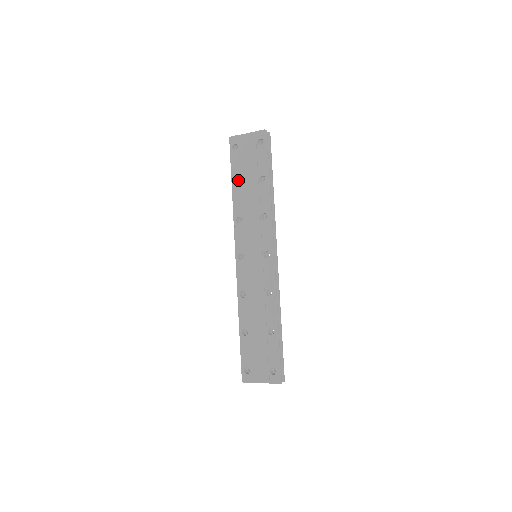
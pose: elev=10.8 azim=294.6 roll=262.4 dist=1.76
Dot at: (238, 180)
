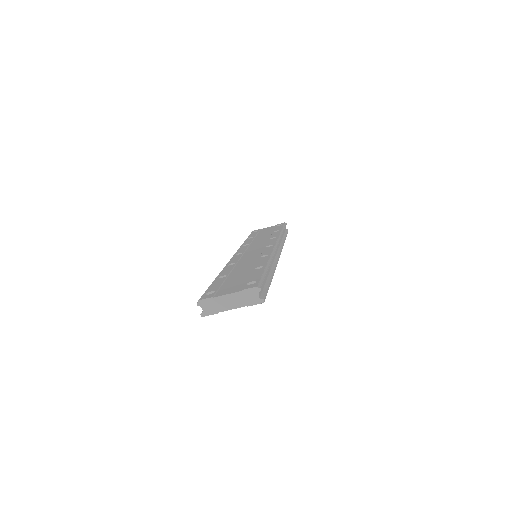
Dot at: occluded
